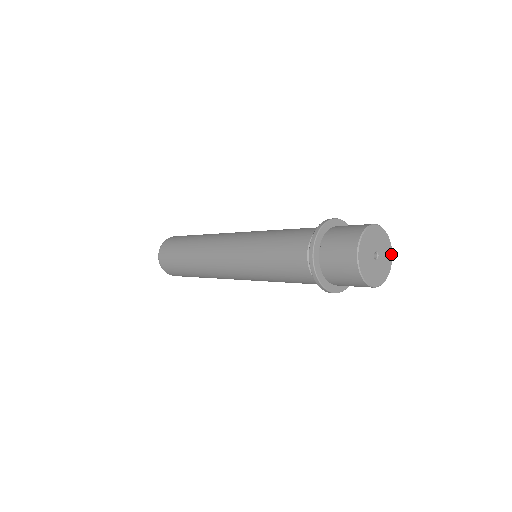
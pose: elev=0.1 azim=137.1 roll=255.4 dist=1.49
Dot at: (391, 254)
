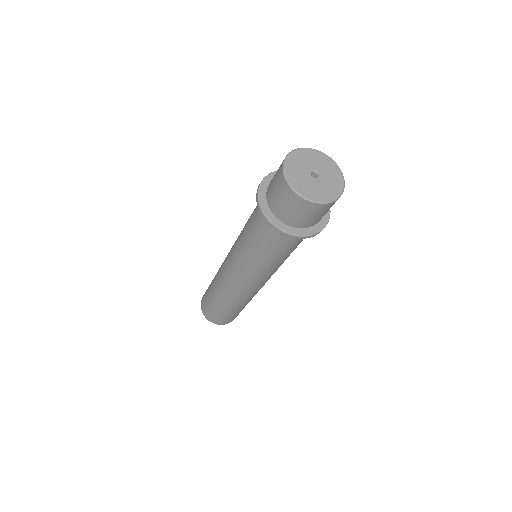
Dot at: (342, 177)
